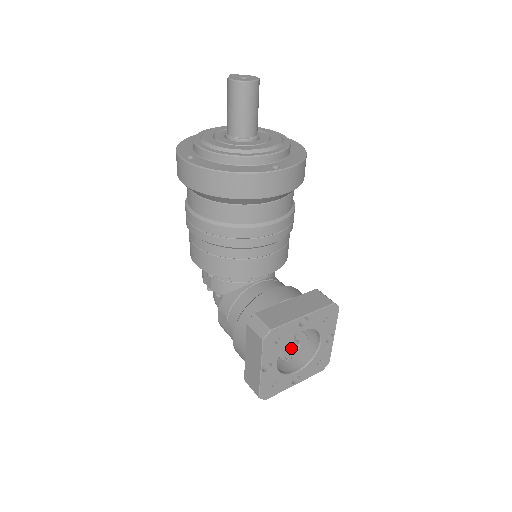
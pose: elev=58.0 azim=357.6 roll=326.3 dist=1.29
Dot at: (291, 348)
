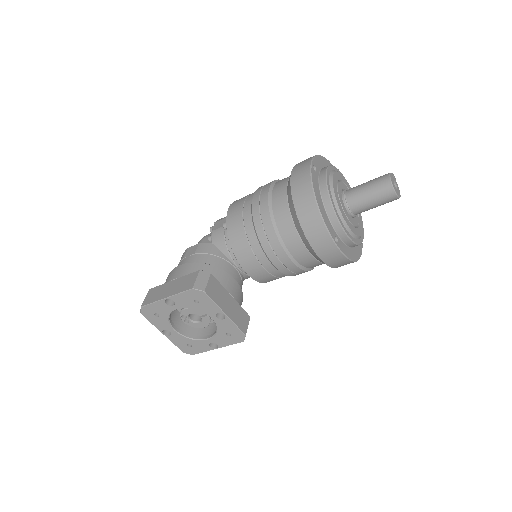
Dot at: (193, 317)
